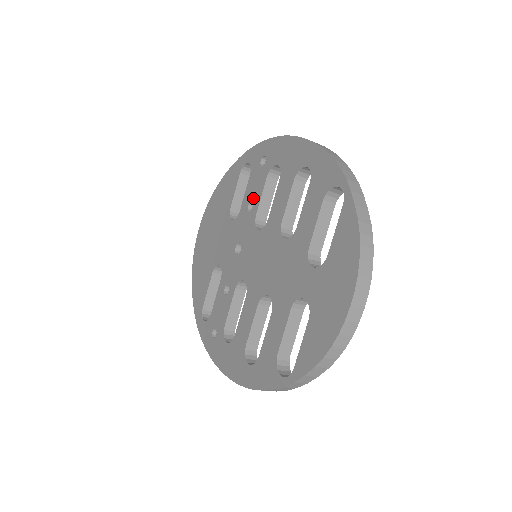
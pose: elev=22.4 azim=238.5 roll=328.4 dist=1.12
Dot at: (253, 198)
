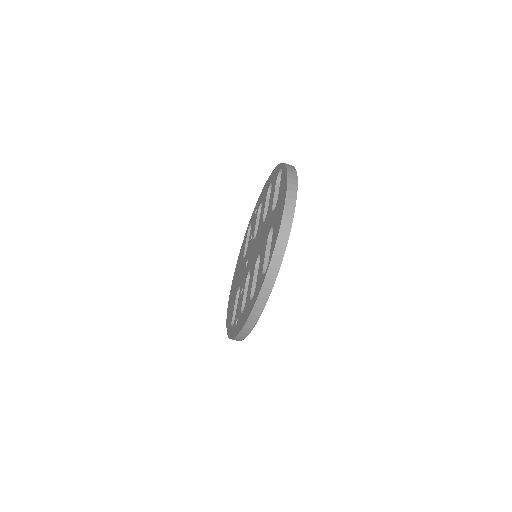
Dot at: (252, 232)
